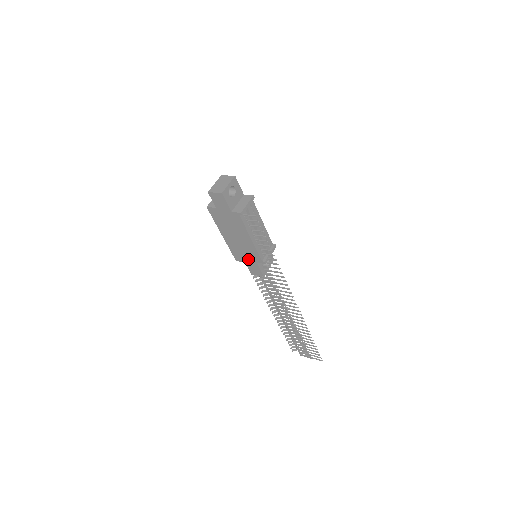
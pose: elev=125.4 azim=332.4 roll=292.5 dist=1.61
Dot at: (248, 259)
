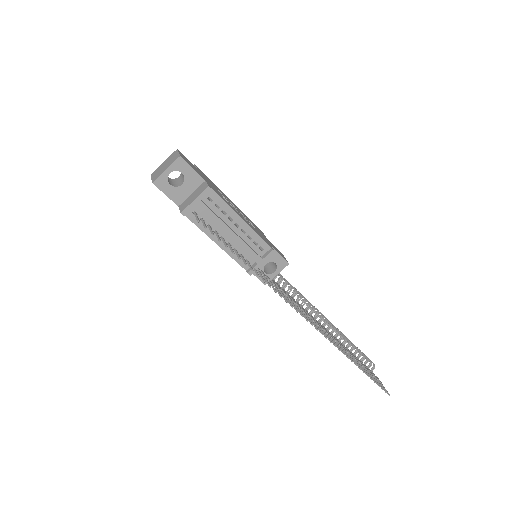
Dot at: occluded
